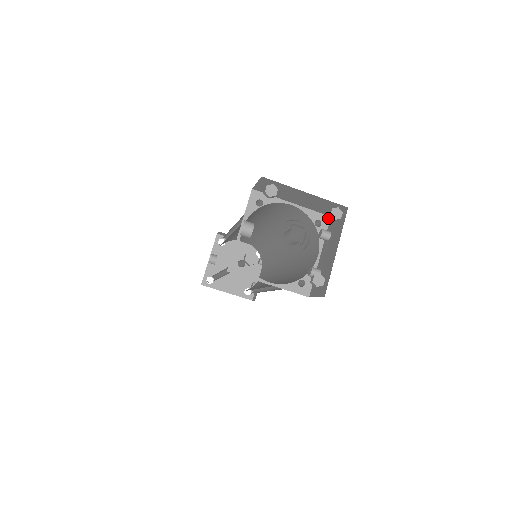
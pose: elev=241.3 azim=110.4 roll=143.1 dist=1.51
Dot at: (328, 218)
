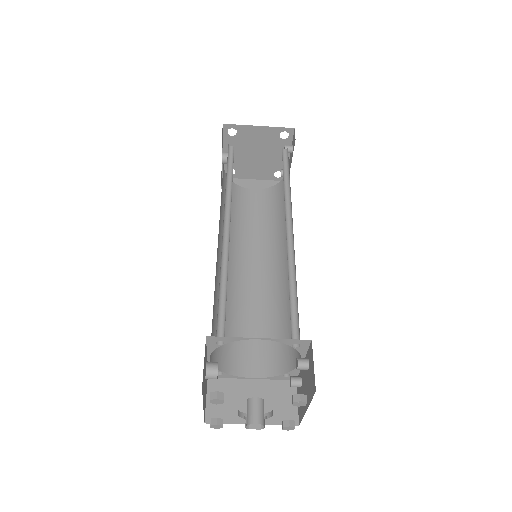
Dot at: (308, 341)
